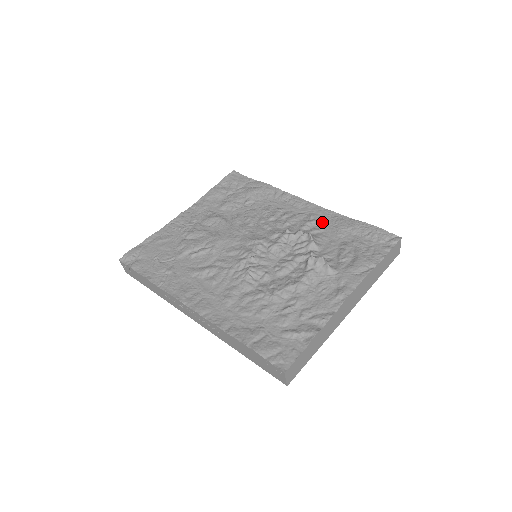
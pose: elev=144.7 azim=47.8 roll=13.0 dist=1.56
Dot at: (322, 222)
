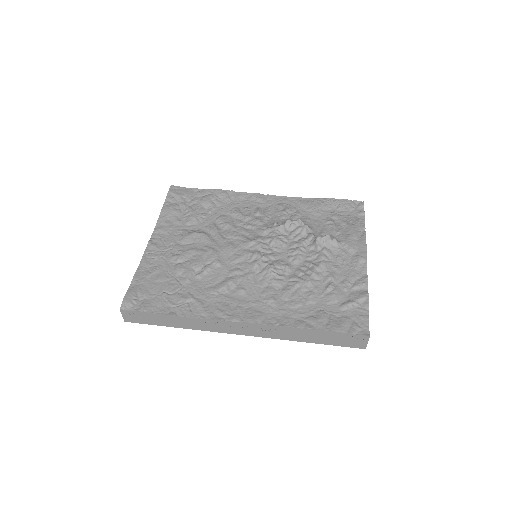
Dot at: (294, 208)
